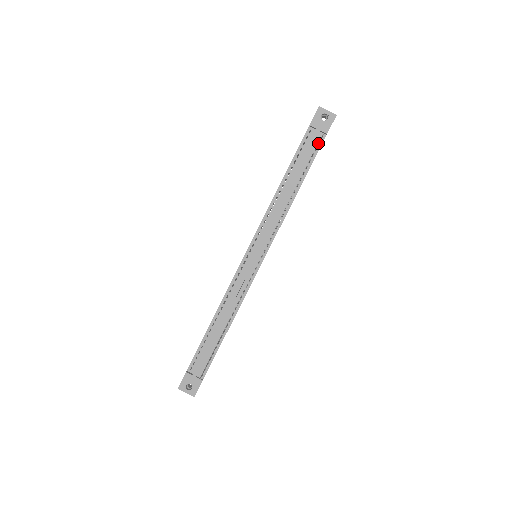
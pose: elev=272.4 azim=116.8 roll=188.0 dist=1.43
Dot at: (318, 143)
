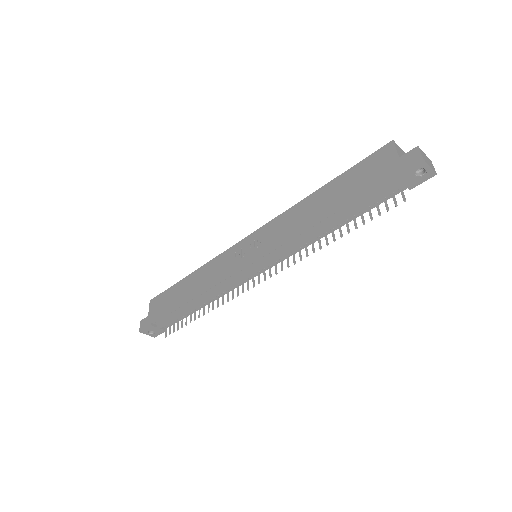
Dot at: (392, 197)
